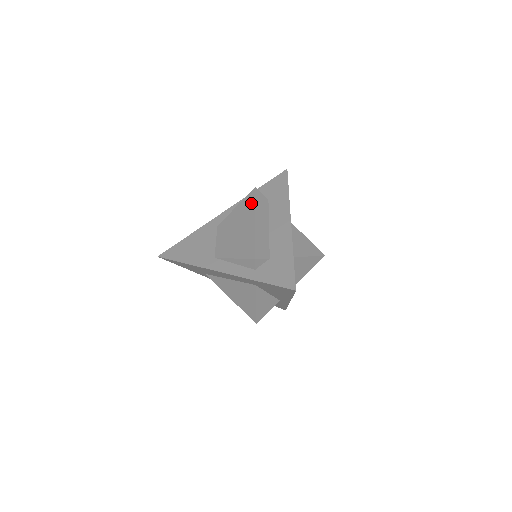
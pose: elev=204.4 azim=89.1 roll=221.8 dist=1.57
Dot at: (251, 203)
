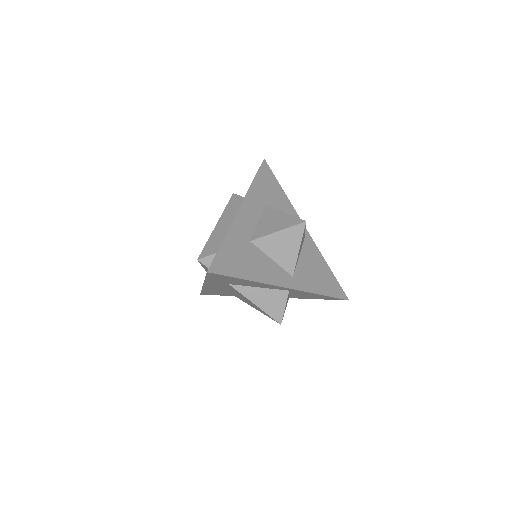
Dot at: occluded
